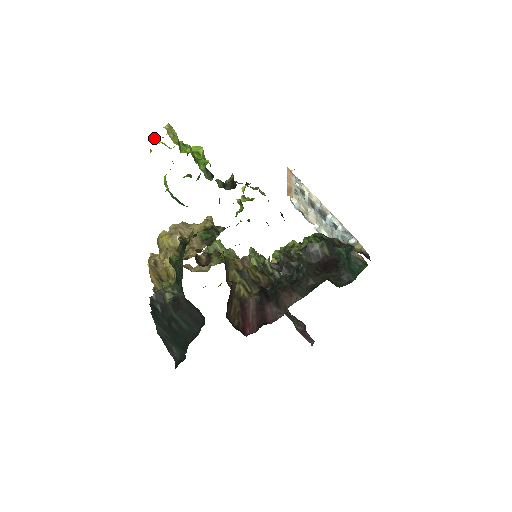
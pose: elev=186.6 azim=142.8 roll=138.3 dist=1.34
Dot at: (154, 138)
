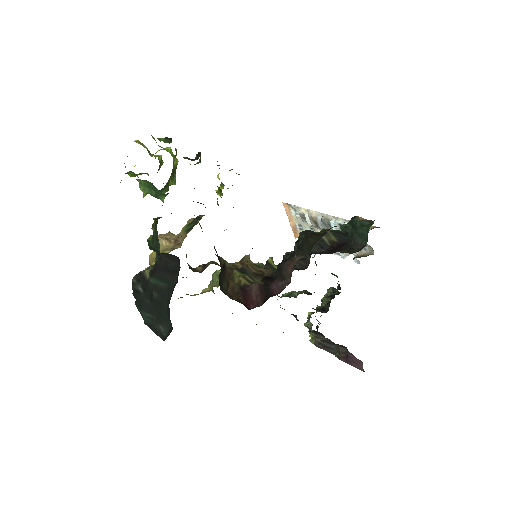
Dot at: (127, 156)
